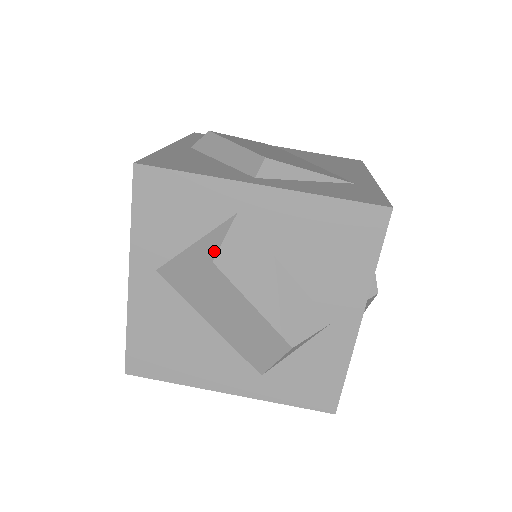
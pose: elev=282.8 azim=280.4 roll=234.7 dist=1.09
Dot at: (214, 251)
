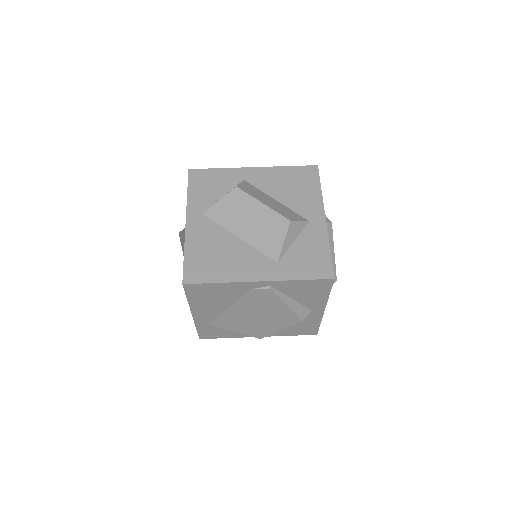
Dot at: occluded
